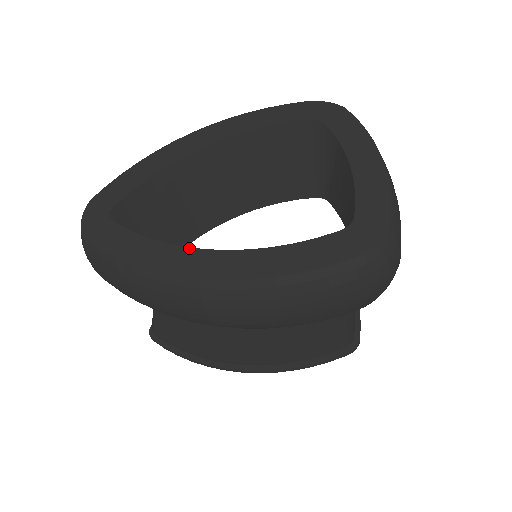
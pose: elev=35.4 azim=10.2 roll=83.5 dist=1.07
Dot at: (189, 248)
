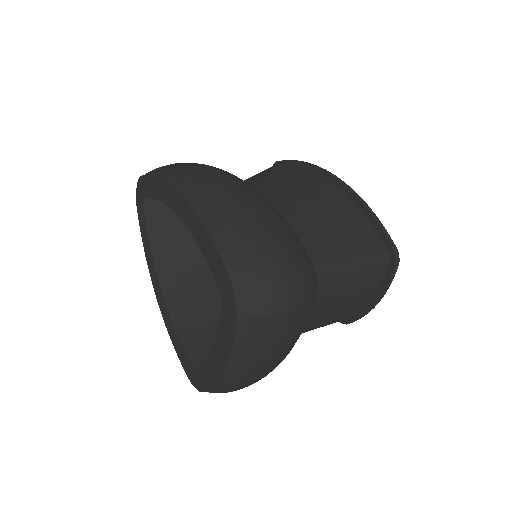
Dot at: (156, 274)
